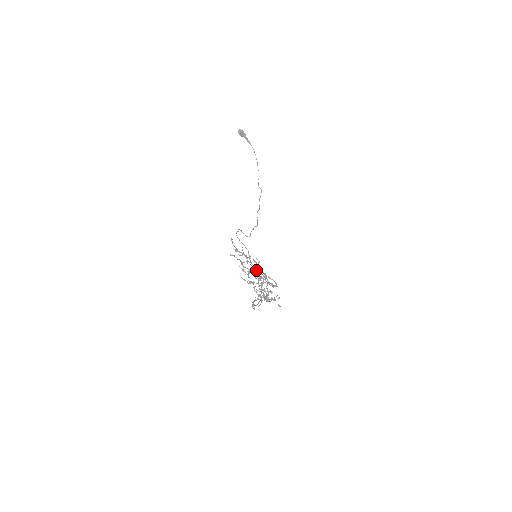
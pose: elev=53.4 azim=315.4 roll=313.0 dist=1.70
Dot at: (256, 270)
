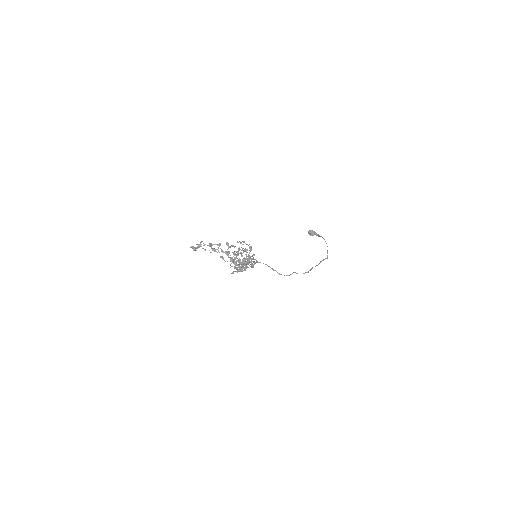
Dot at: occluded
